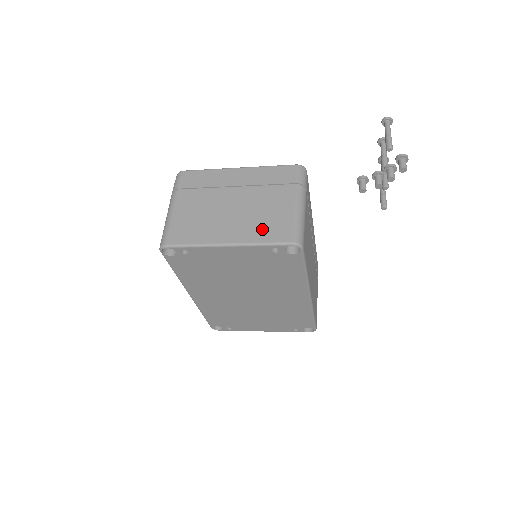
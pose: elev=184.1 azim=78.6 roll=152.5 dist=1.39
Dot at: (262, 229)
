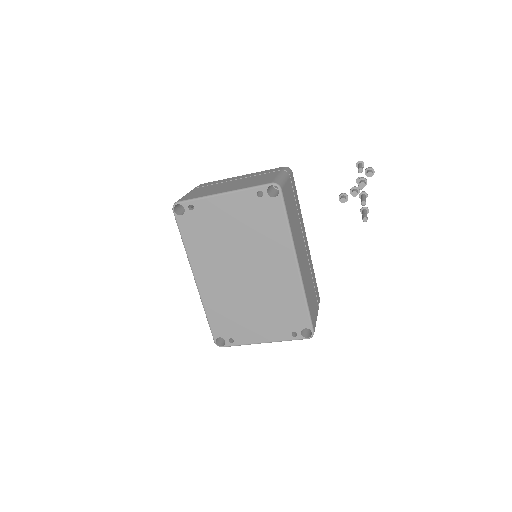
Dot at: (251, 184)
